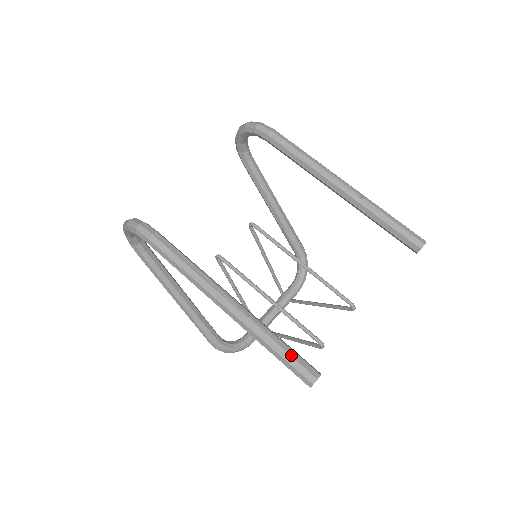
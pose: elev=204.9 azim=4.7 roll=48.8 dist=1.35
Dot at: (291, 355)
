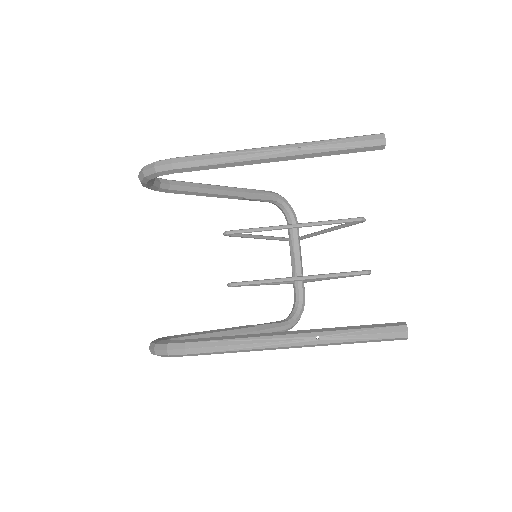
Dot at: (374, 333)
